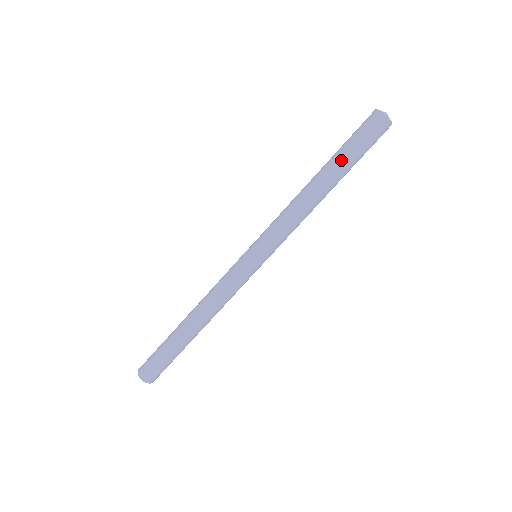
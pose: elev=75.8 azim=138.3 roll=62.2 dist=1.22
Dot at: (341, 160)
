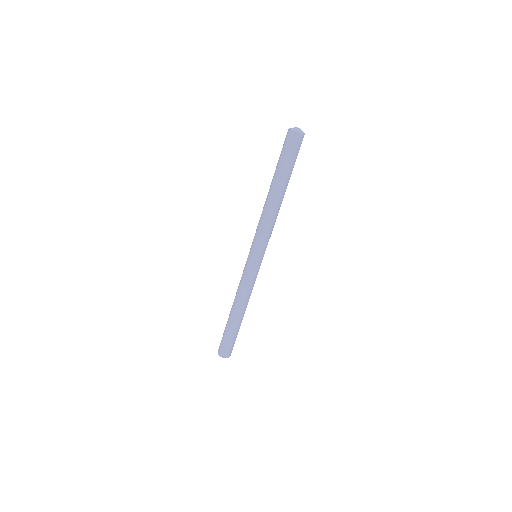
Dot at: (287, 176)
